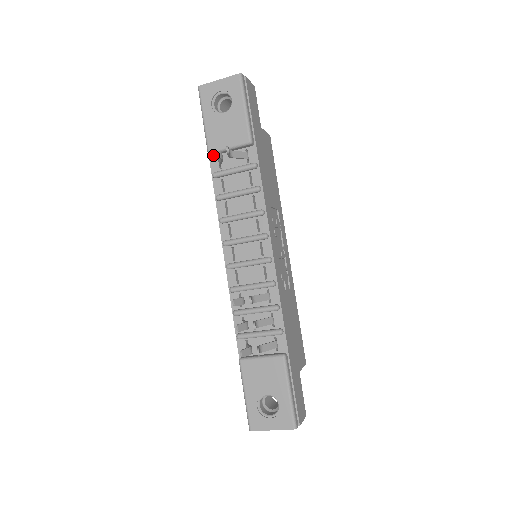
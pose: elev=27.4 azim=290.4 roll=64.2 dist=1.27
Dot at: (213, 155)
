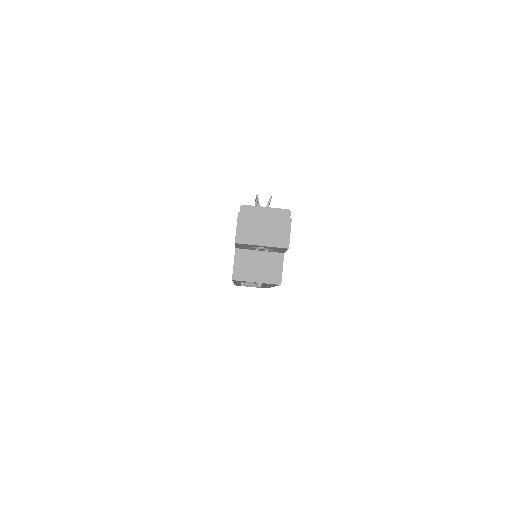
Dot at: occluded
